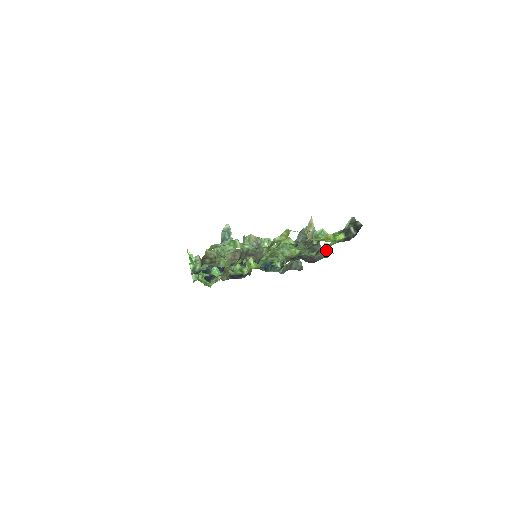
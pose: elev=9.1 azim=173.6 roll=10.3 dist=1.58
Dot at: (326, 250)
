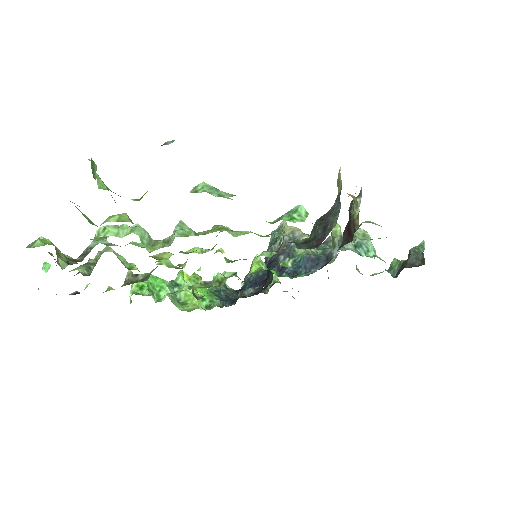
Dot at: (280, 218)
